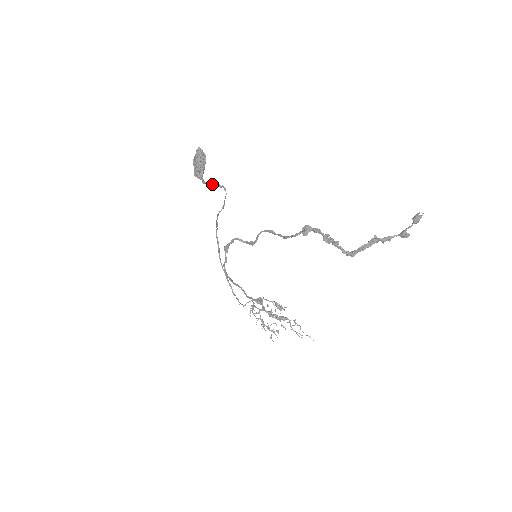
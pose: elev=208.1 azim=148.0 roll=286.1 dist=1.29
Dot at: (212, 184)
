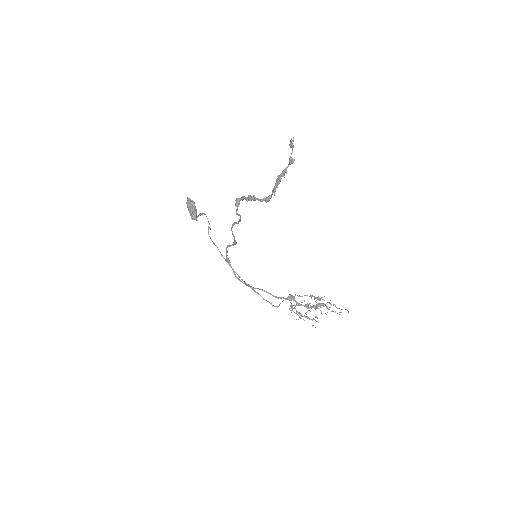
Dot at: (198, 216)
